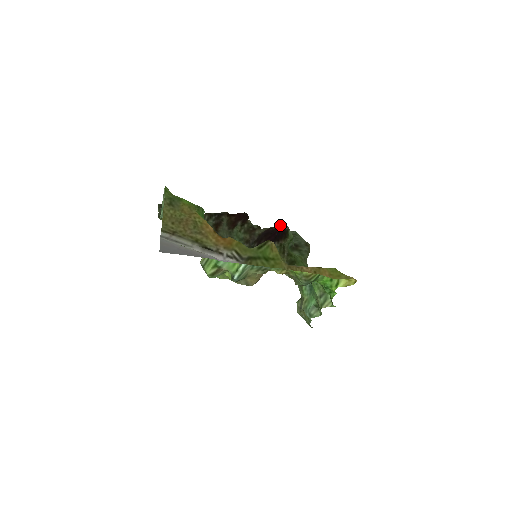
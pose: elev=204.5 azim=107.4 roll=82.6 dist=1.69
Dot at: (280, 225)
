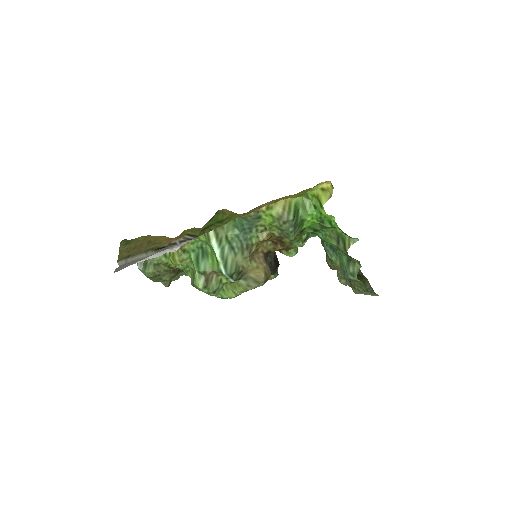
Dot at: occluded
